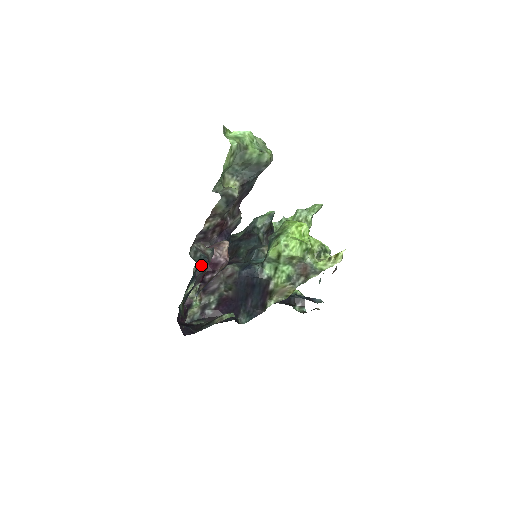
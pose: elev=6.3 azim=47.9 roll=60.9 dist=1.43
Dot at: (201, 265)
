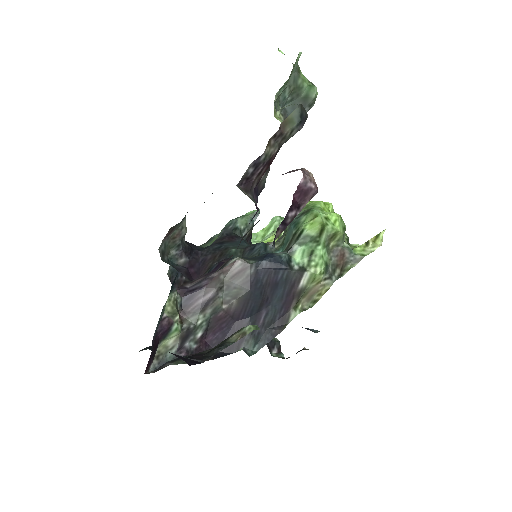
Dot at: (175, 271)
